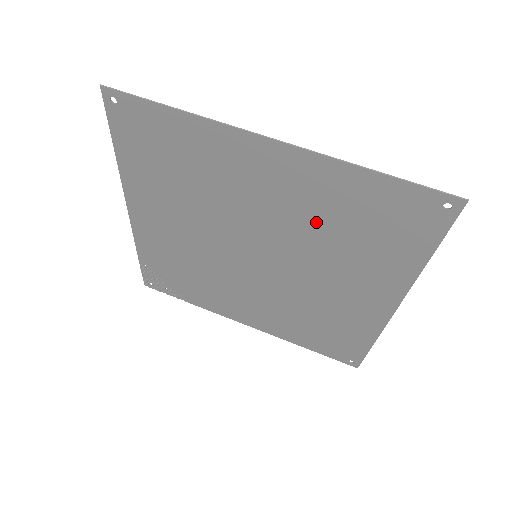
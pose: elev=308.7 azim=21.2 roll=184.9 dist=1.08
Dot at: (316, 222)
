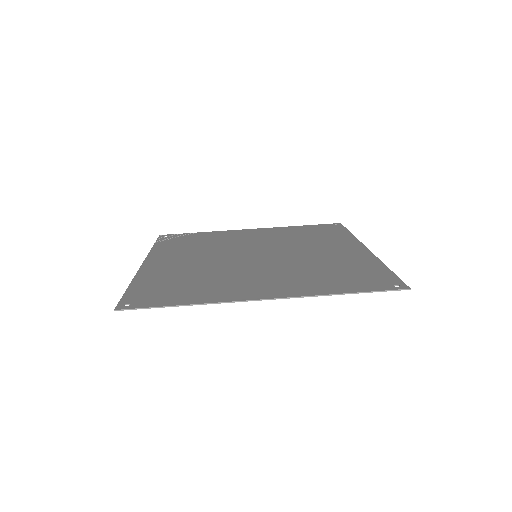
Dot at: (302, 273)
